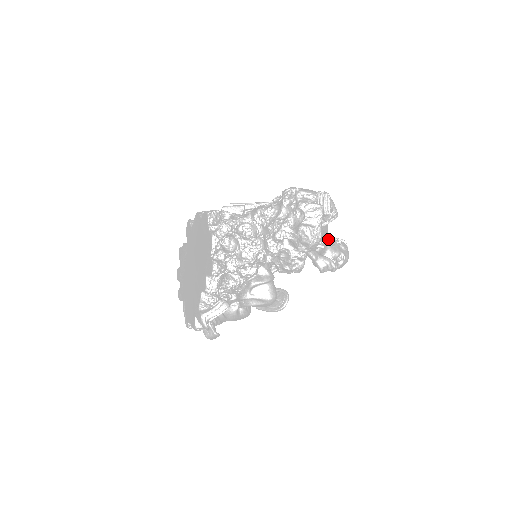
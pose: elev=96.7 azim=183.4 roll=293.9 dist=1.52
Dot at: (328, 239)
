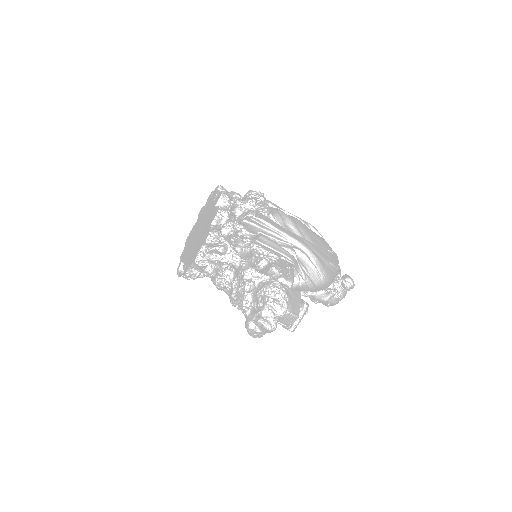
Dot at: (333, 282)
